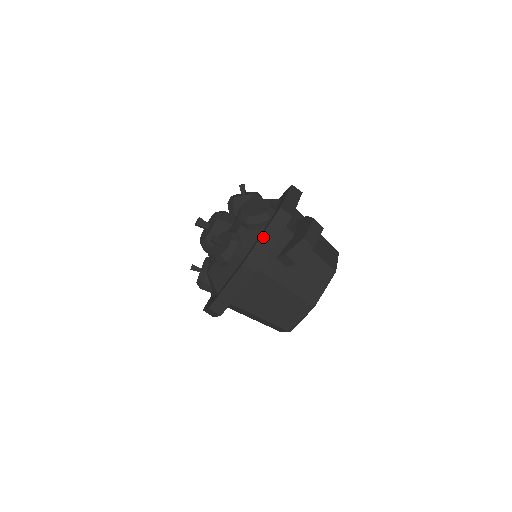
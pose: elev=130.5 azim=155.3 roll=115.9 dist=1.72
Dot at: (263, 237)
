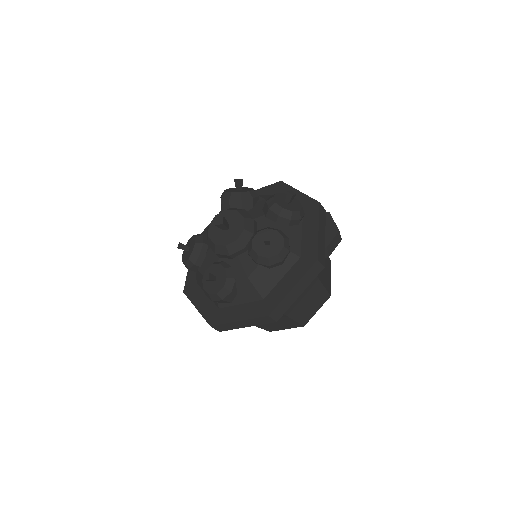
Dot at: (319, 232)
